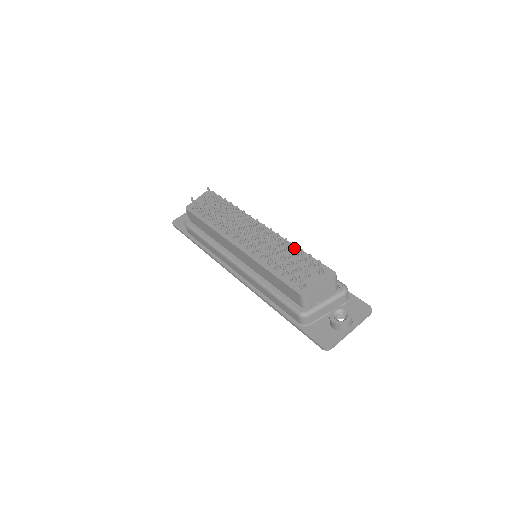
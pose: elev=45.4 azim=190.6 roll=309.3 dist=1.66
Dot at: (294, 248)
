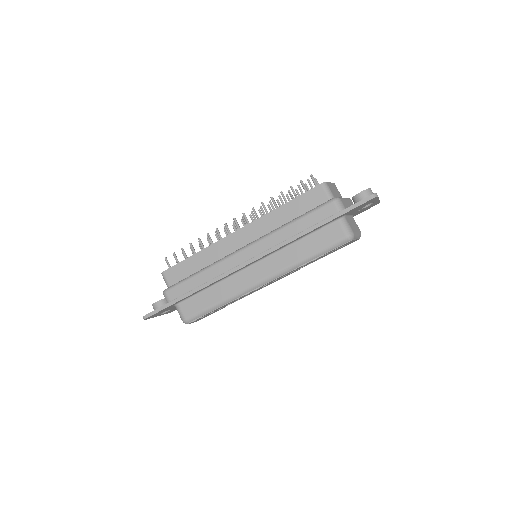
Dot at: (288, 198)
